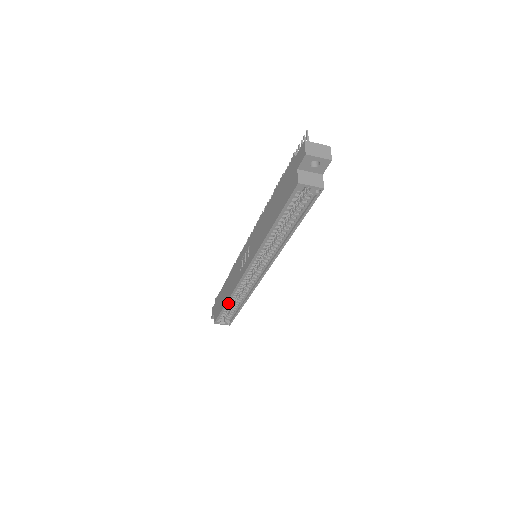
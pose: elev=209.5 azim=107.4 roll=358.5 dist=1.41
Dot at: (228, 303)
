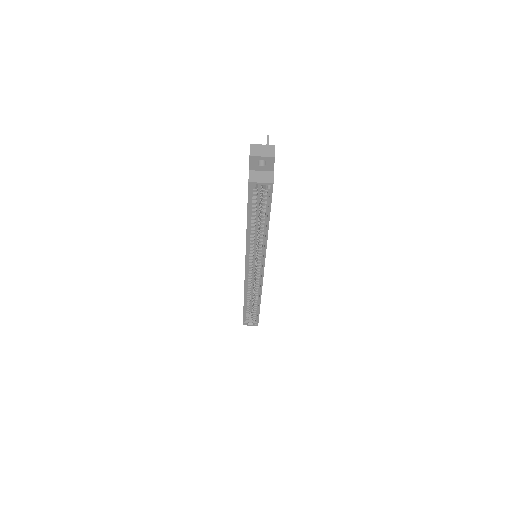
Dot at: (246, 303)
